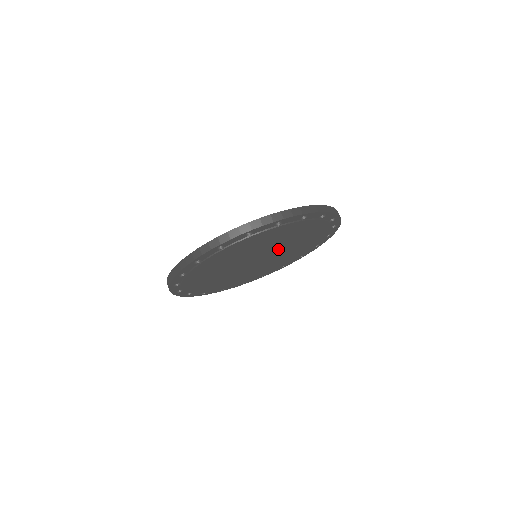
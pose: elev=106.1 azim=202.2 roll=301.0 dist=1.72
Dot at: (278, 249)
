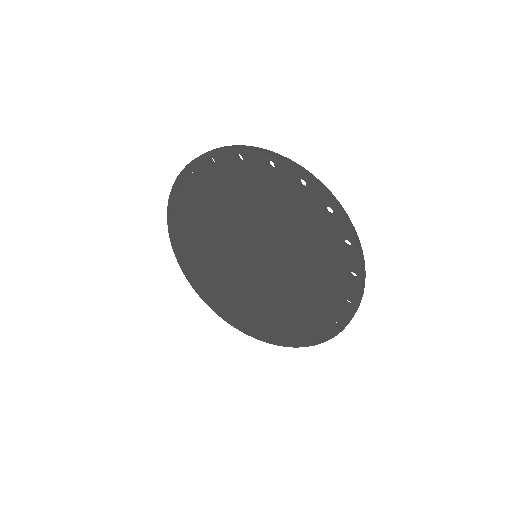
Dot at: (266, 241)
